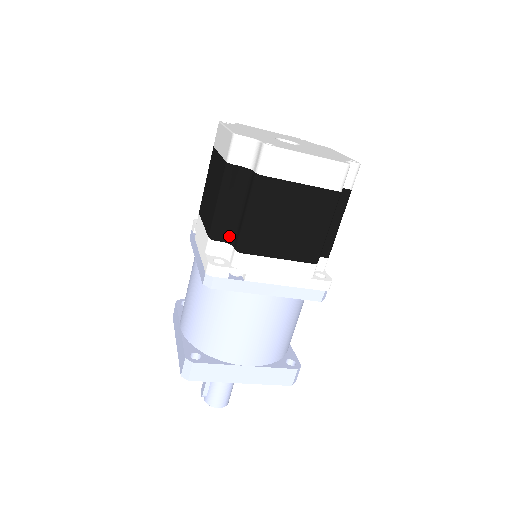
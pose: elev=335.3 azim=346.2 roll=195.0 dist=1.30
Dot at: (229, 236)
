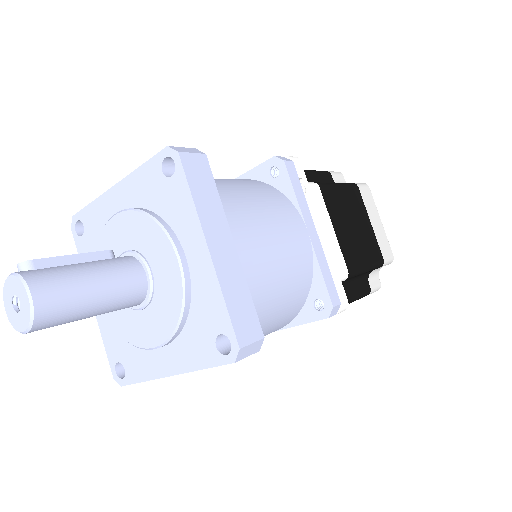
Dot at: occluded
